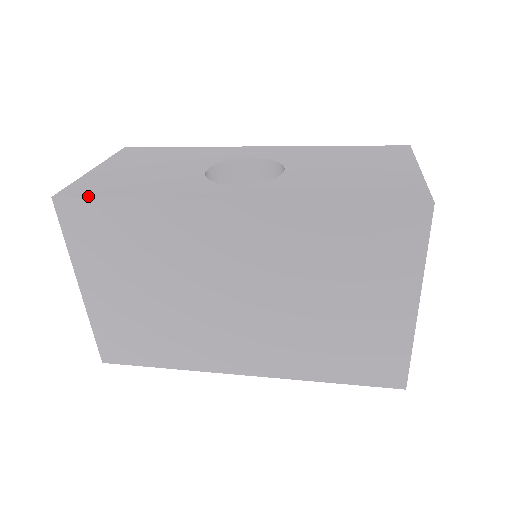
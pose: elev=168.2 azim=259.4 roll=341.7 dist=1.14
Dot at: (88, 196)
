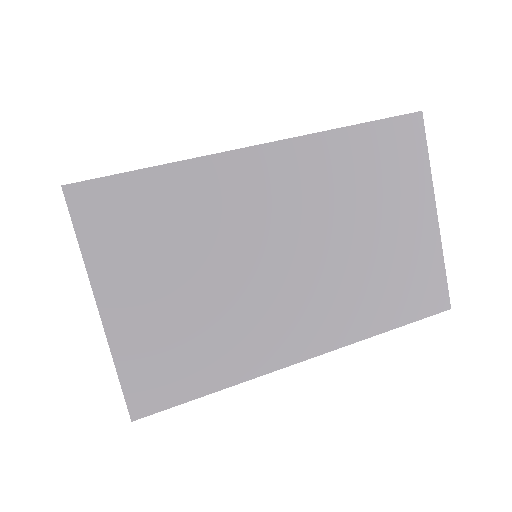
Dot at: (108, 176)
